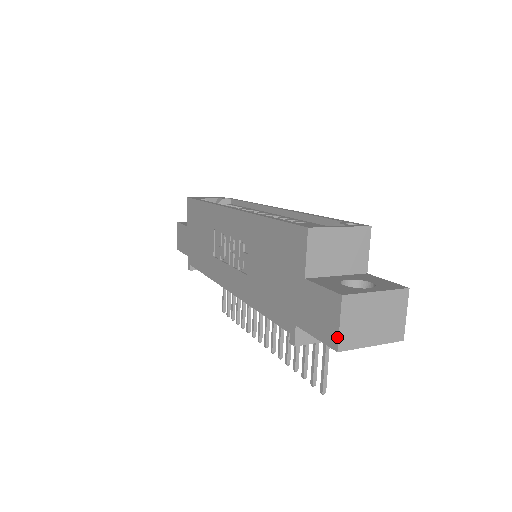
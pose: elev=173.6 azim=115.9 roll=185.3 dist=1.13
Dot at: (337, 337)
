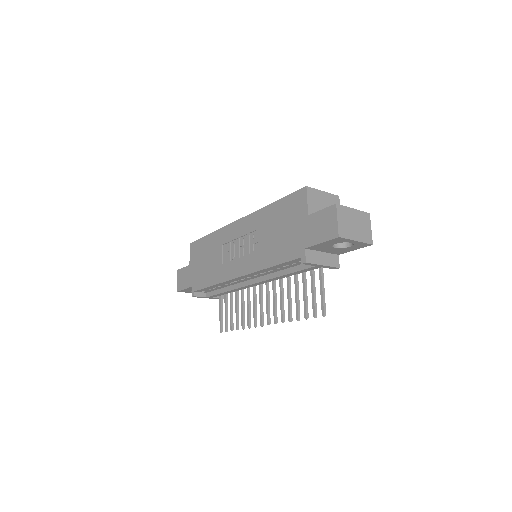
Dot at: (337, 228)
